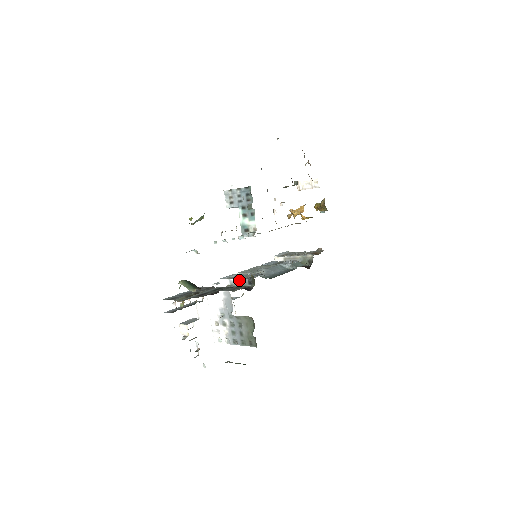
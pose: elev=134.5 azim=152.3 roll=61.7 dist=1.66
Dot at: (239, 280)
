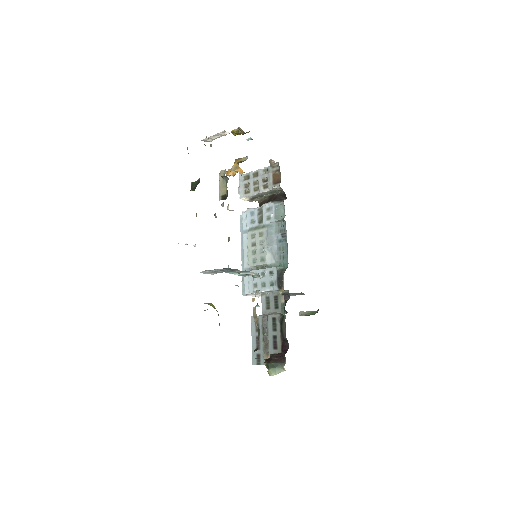
Dot at: (270, 291)
